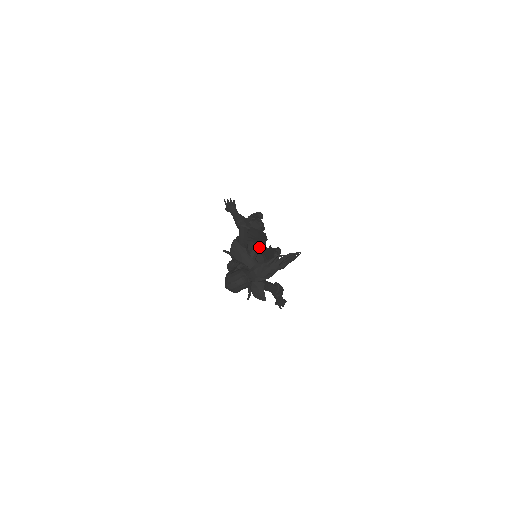
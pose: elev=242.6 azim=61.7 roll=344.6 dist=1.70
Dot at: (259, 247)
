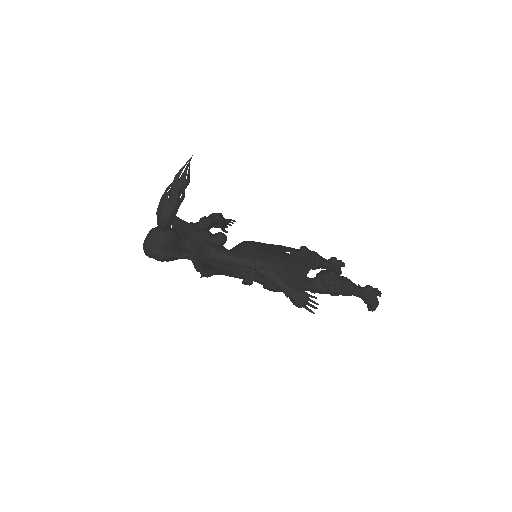
Dot at: (254, 243)
